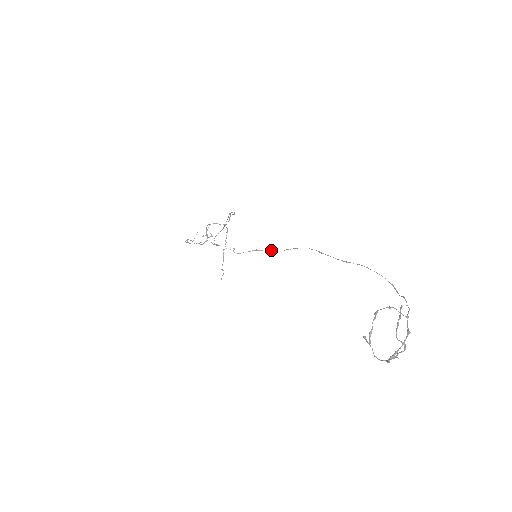
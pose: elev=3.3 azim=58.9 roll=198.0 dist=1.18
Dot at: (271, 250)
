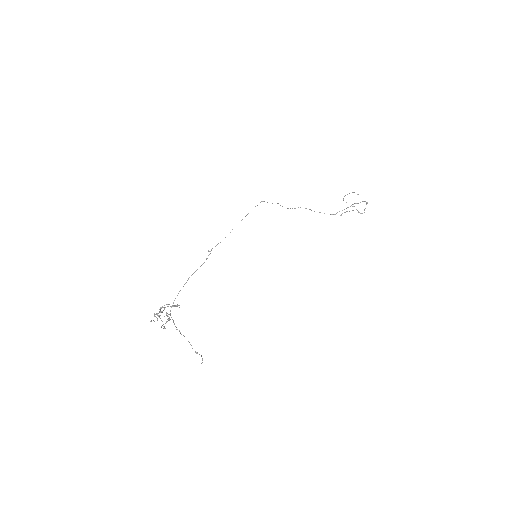
Dot at: occluded
